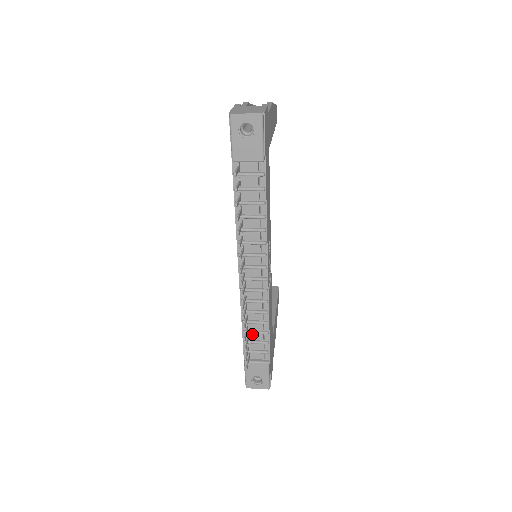
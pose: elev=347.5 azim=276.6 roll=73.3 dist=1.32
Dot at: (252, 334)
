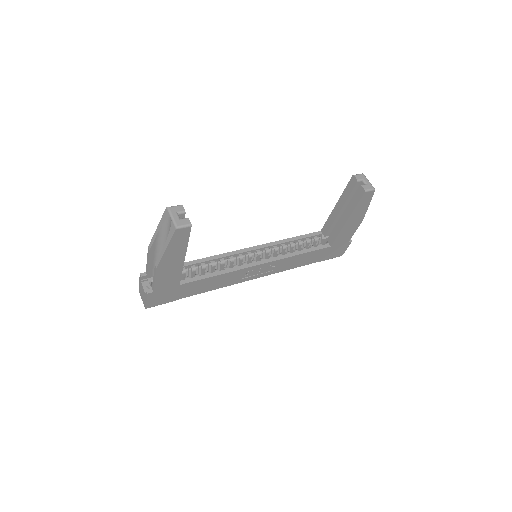
Dot at: occluded
